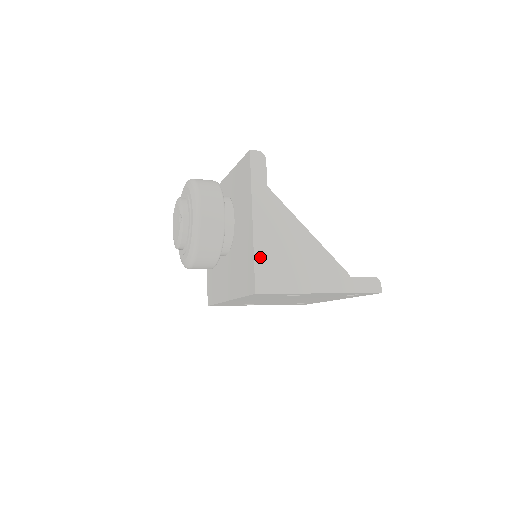
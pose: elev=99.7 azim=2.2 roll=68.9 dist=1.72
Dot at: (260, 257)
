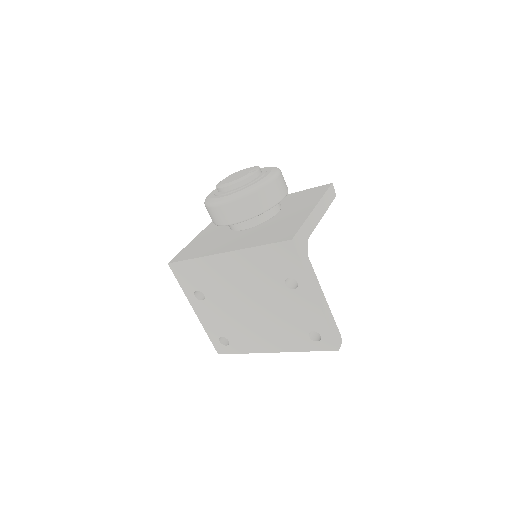
Dot at: (306, 228)
